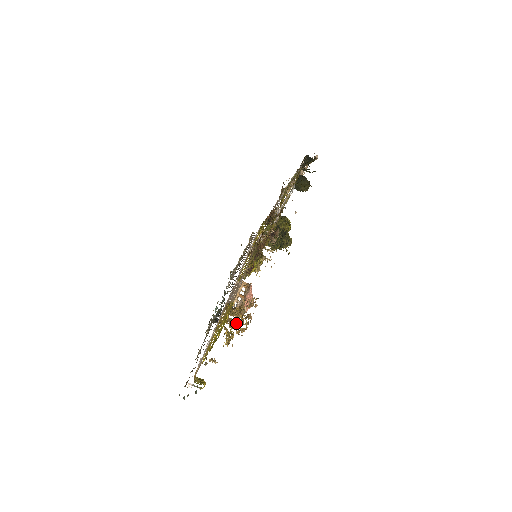
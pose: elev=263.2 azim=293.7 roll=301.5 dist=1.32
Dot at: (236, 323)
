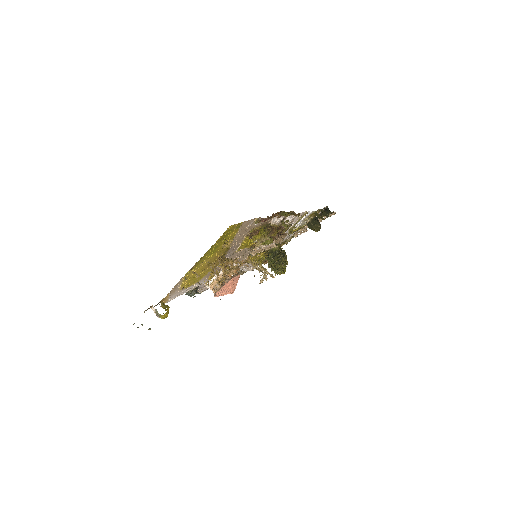
Dot at: occluded
